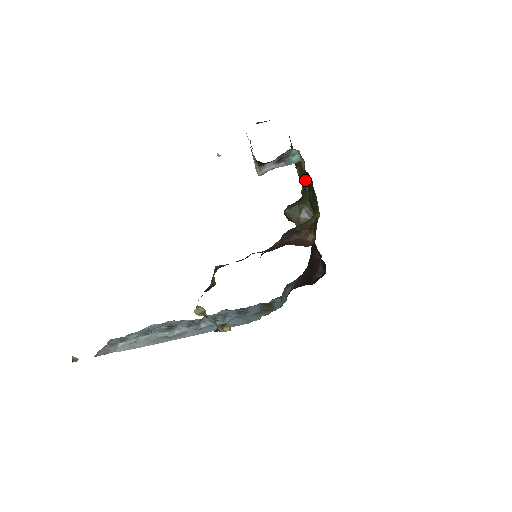
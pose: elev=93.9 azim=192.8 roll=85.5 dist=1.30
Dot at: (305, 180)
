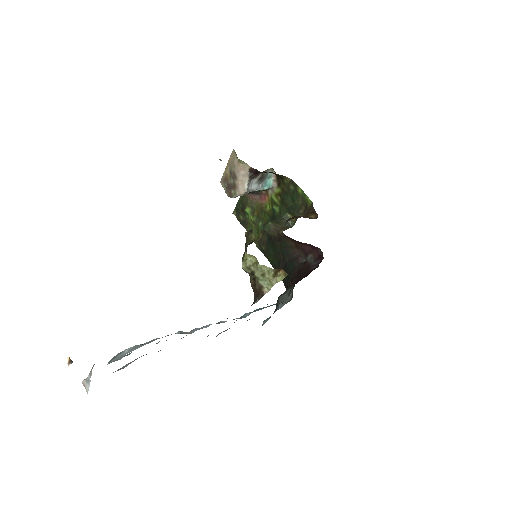
Dot at: (281, 195)
